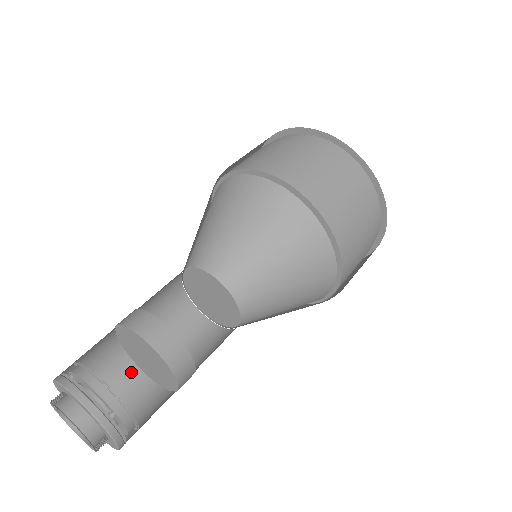
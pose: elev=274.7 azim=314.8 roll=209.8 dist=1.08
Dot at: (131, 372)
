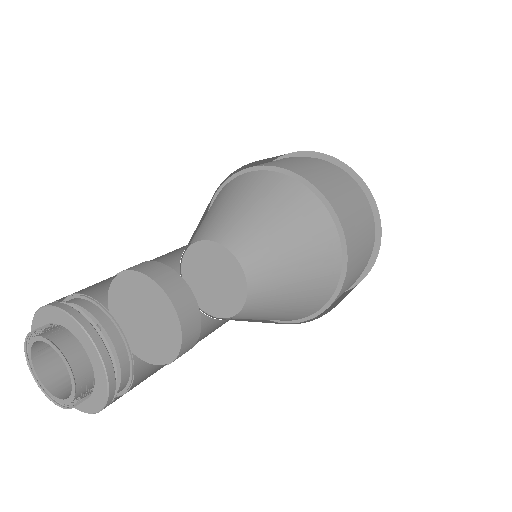
Dot at: occluded
